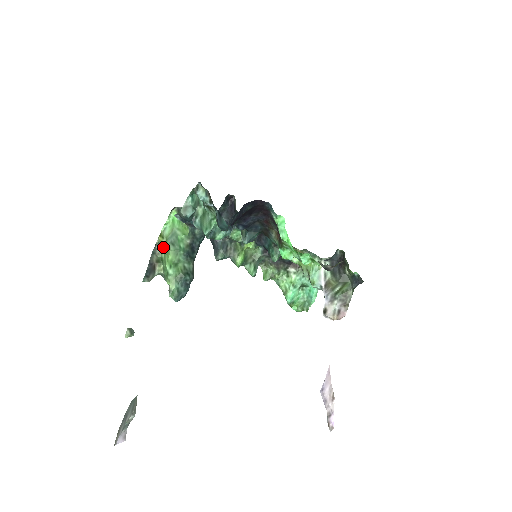
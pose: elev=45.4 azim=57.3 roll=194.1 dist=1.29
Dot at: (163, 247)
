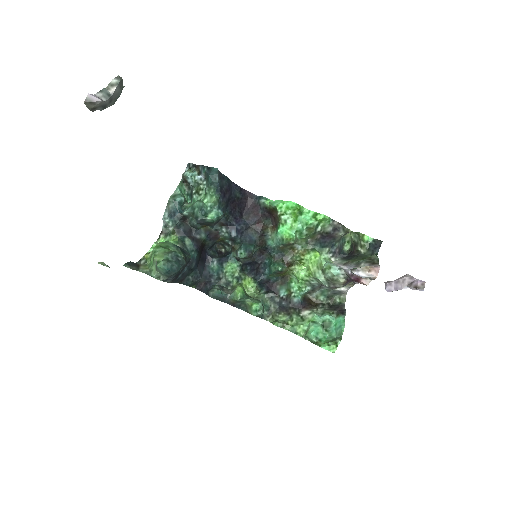
Dot at: (149, 258)
